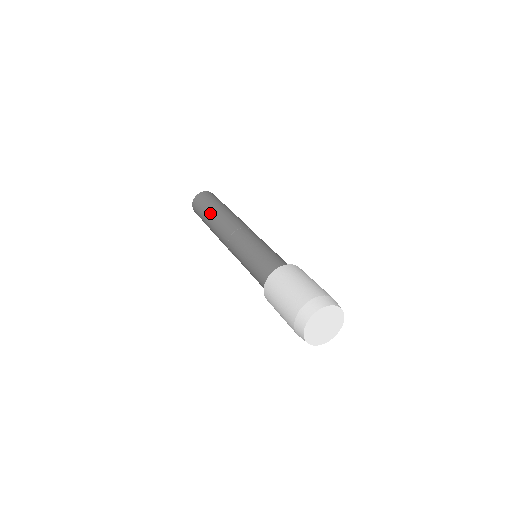
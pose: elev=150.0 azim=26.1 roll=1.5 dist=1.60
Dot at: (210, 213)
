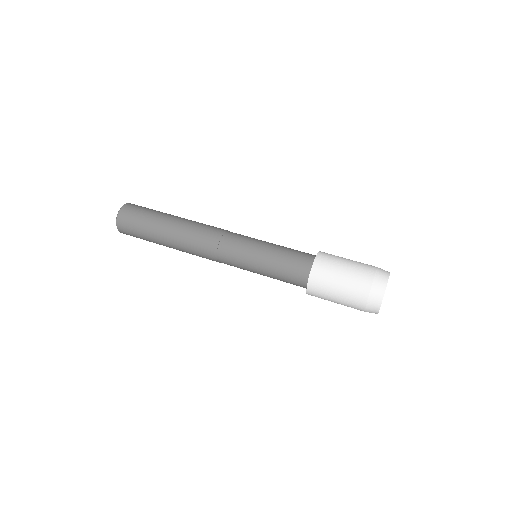
Dot at: (162, 244)
